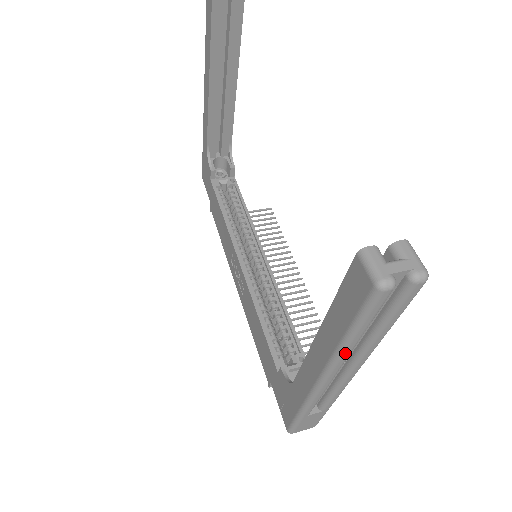
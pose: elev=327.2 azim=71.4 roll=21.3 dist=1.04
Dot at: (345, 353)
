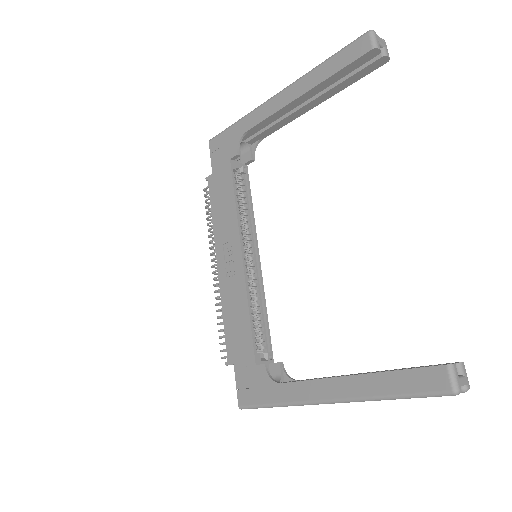
Dot at: (376, 400)
